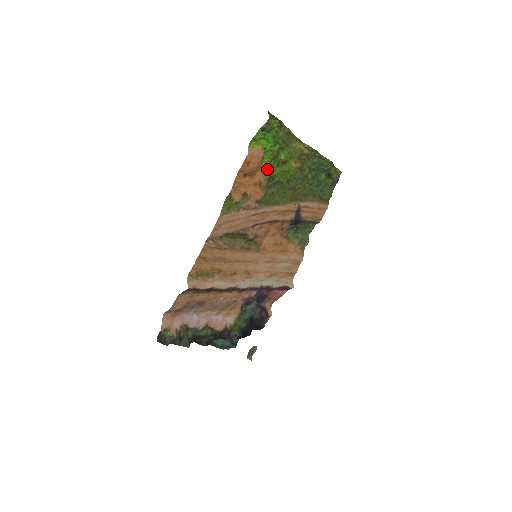
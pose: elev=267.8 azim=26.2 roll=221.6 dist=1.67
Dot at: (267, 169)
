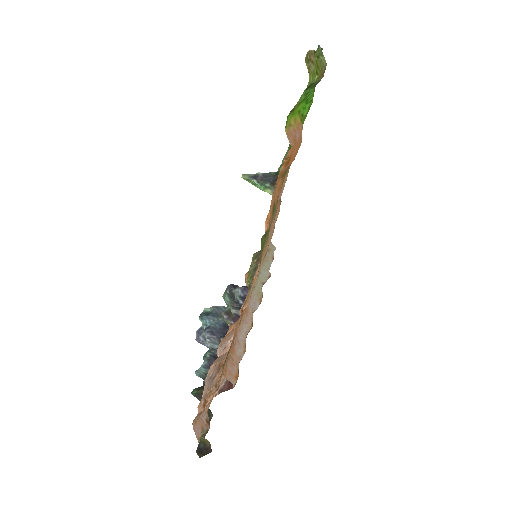
Dot at: occluded
